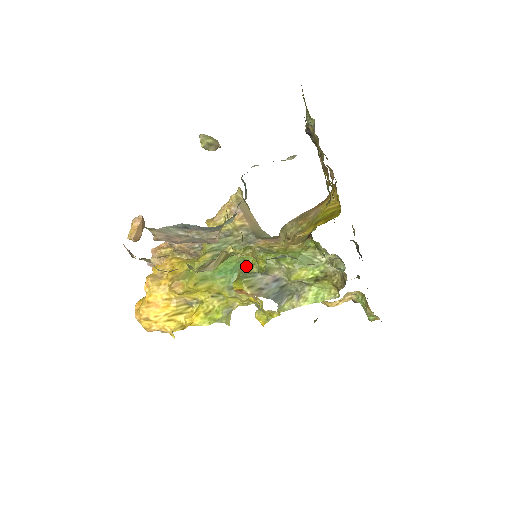
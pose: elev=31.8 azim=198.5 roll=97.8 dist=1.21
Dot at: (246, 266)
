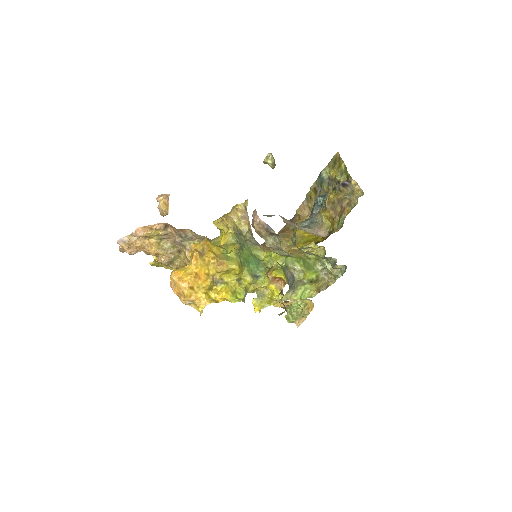
Dot at: (260, 261)
